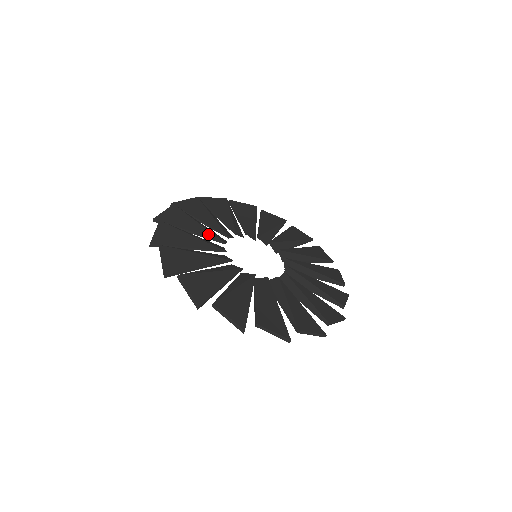
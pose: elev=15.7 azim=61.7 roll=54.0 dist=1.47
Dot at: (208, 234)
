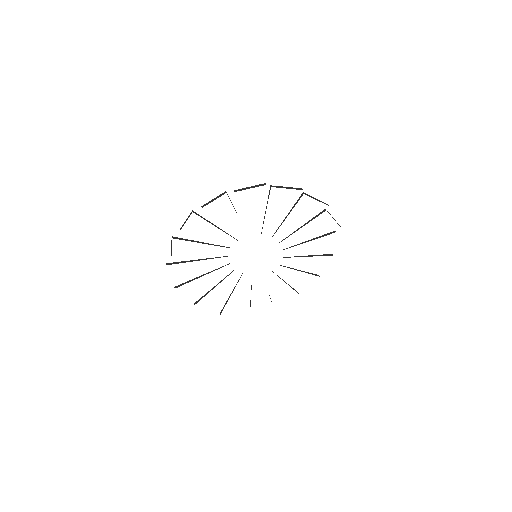
Dot at: occluded
